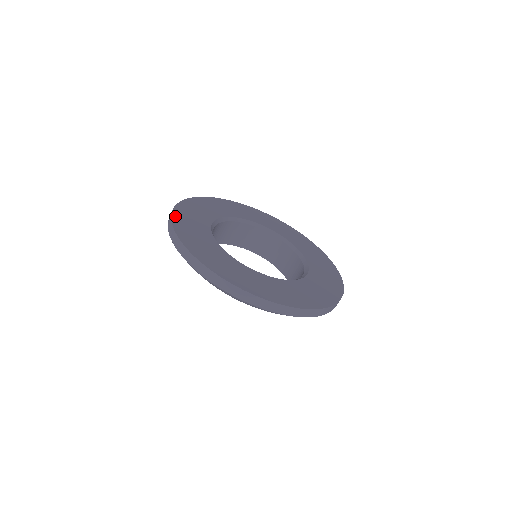
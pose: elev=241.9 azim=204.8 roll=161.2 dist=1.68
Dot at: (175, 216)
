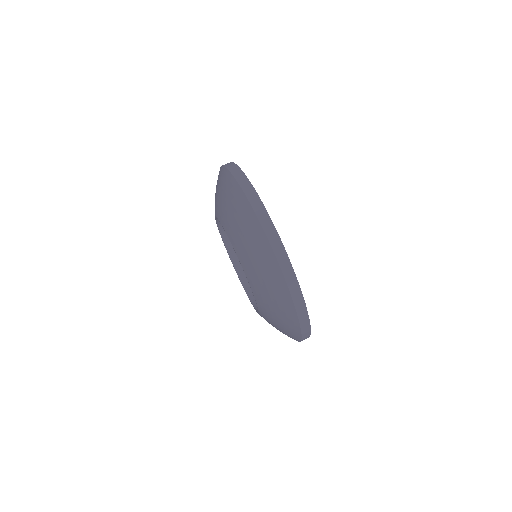
Dot at: occluded
